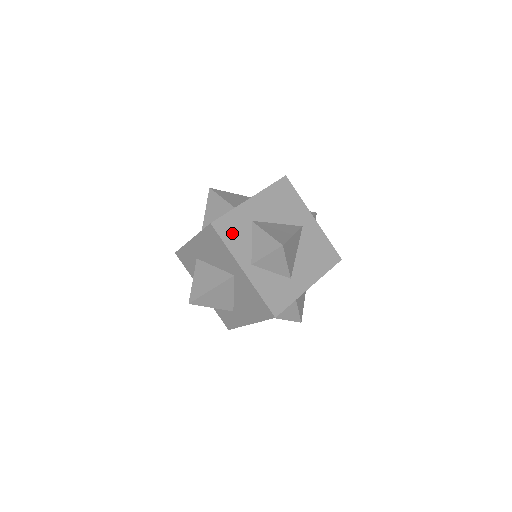
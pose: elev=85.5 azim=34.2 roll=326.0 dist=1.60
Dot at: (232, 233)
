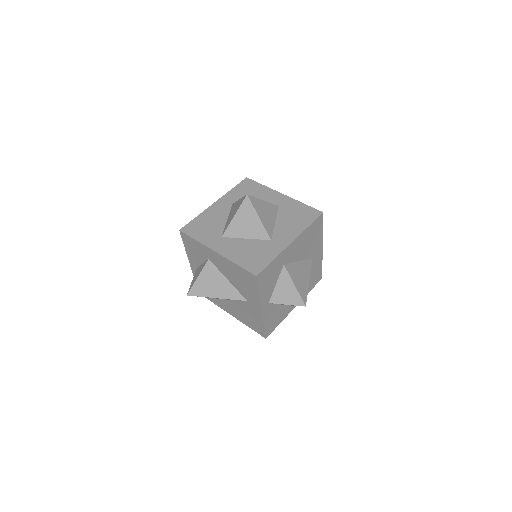
Dot at: (267, 280)
